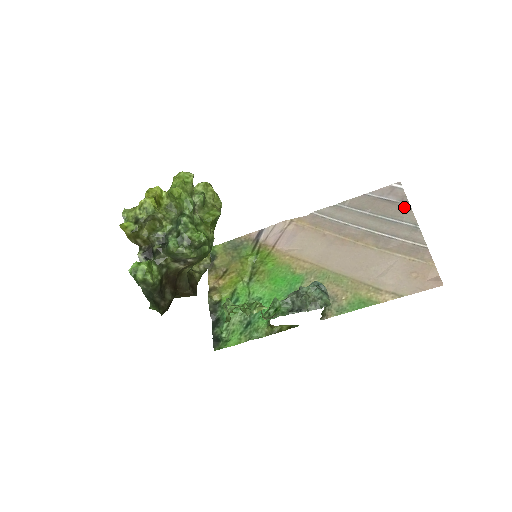
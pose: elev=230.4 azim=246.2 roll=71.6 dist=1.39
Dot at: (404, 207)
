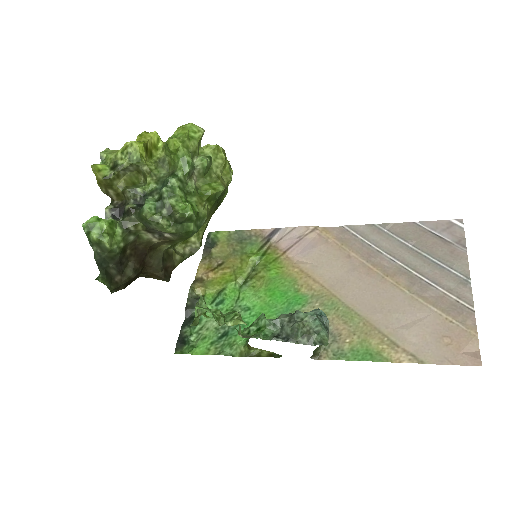
Dot at: (458, 251)
